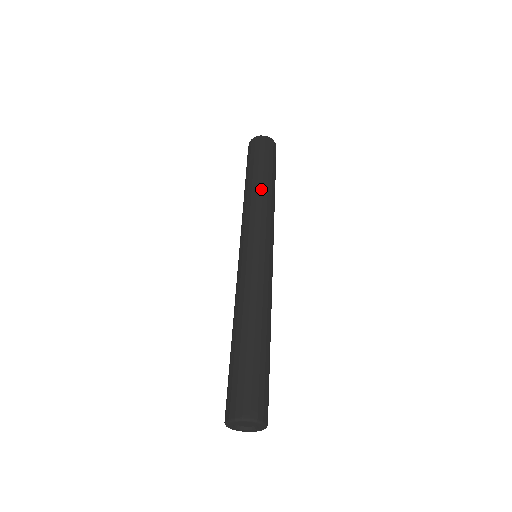
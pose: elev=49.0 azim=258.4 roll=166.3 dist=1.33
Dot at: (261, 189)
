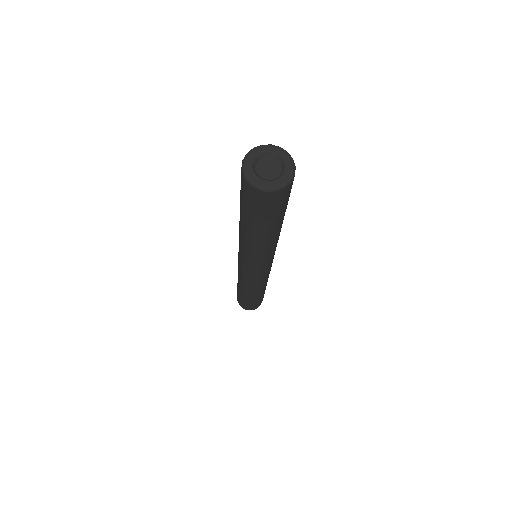
Dot at: occluded
